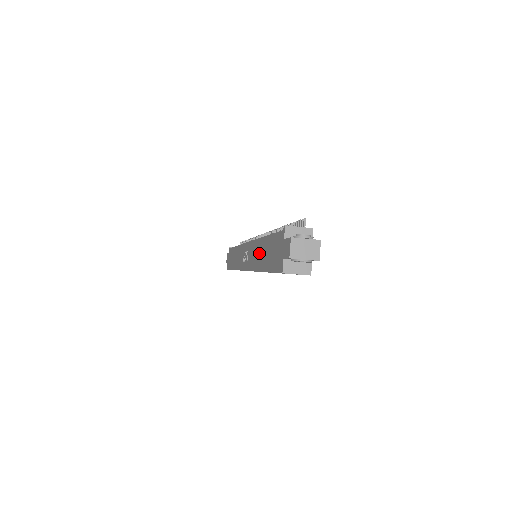
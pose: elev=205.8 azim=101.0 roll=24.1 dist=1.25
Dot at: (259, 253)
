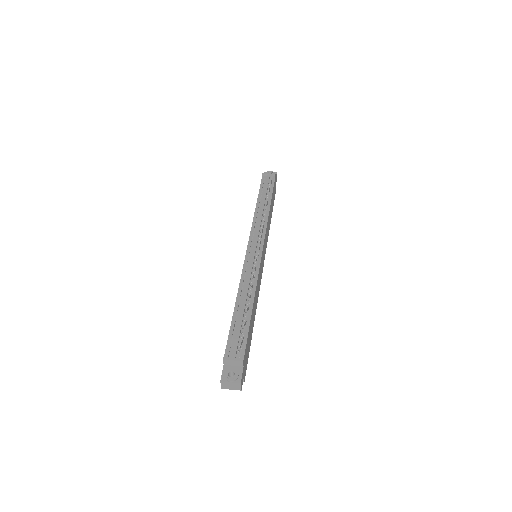
Dot at: occluded
